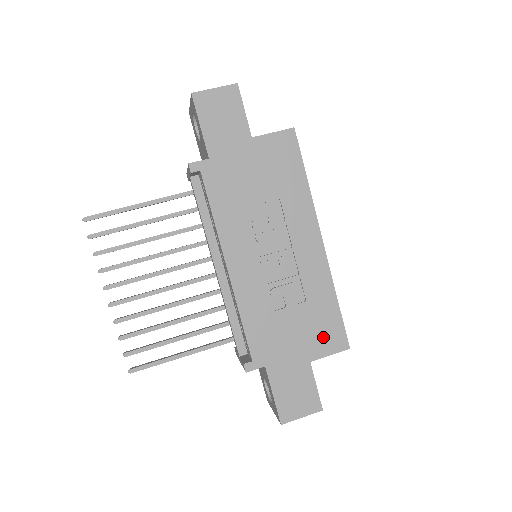
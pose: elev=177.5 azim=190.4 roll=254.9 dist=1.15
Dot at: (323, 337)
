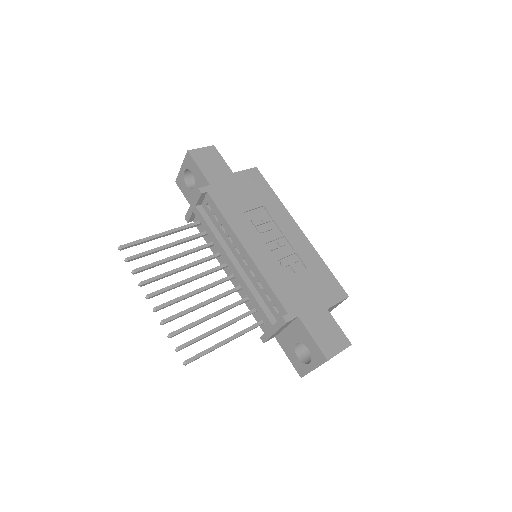
Dot at: (328, 291)
